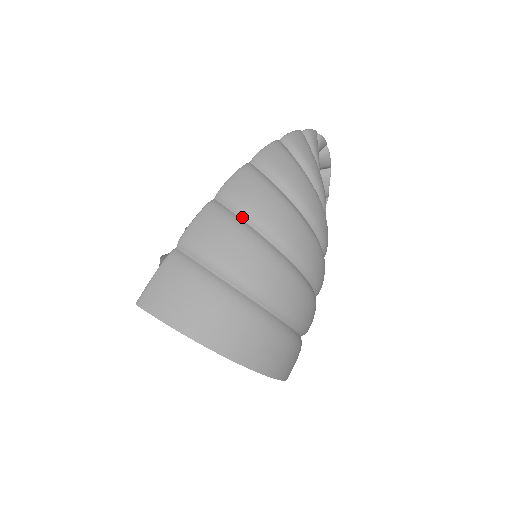
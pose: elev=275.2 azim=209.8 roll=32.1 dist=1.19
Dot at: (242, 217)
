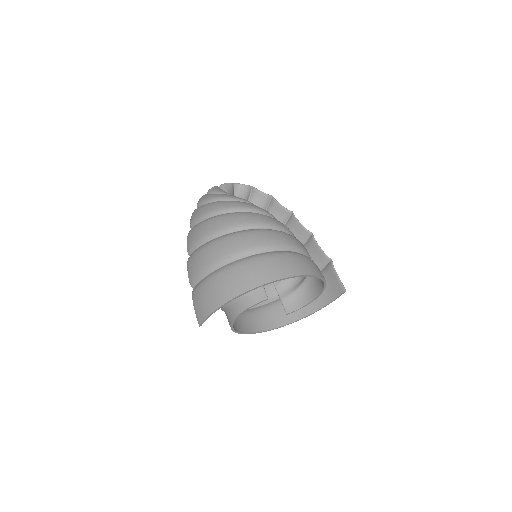
Dot at: (199, 247)
